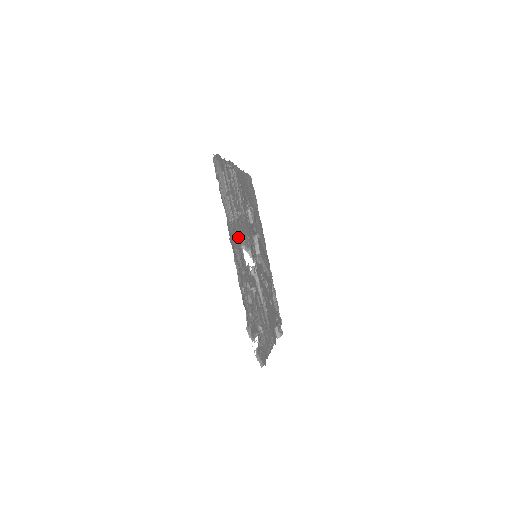
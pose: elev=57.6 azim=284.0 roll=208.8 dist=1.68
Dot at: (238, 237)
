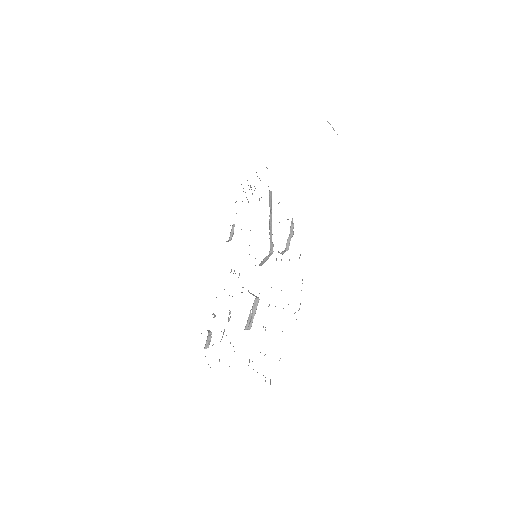
Dot at: occluded
